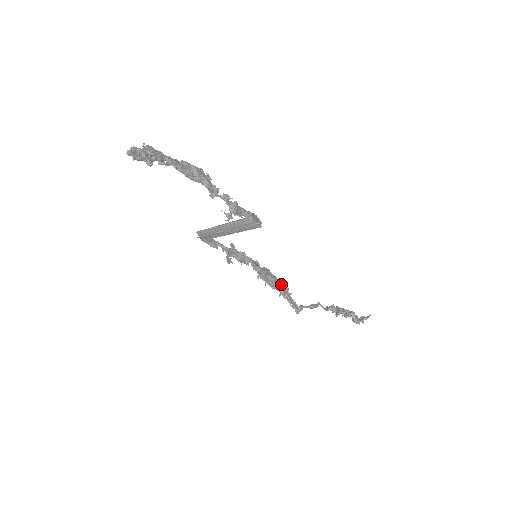
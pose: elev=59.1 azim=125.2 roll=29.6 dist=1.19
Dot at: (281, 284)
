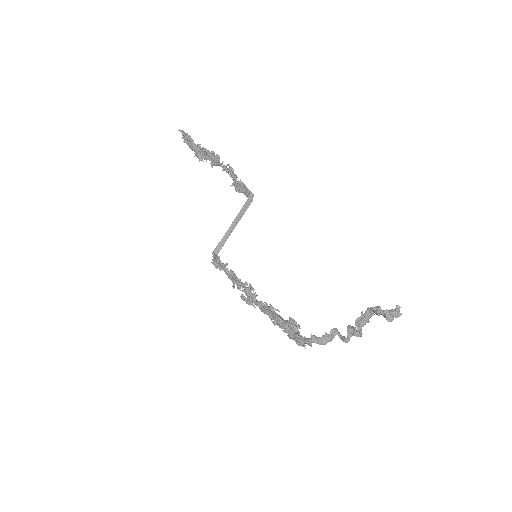
Dot at: (292, 325)
